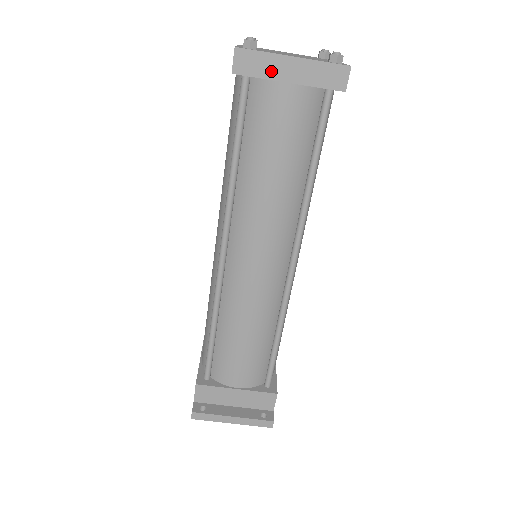
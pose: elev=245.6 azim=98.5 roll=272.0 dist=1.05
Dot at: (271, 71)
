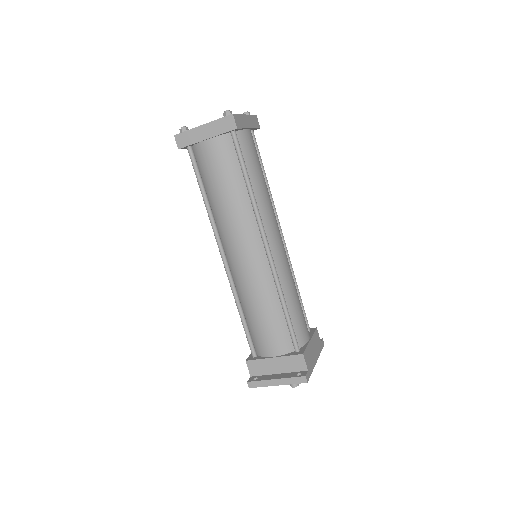
Dot at: (196, 138)
